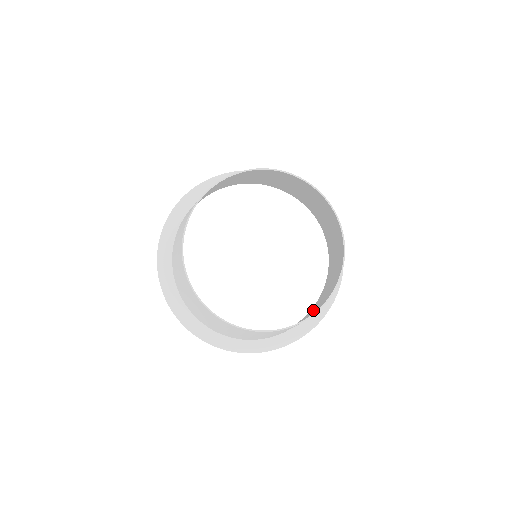
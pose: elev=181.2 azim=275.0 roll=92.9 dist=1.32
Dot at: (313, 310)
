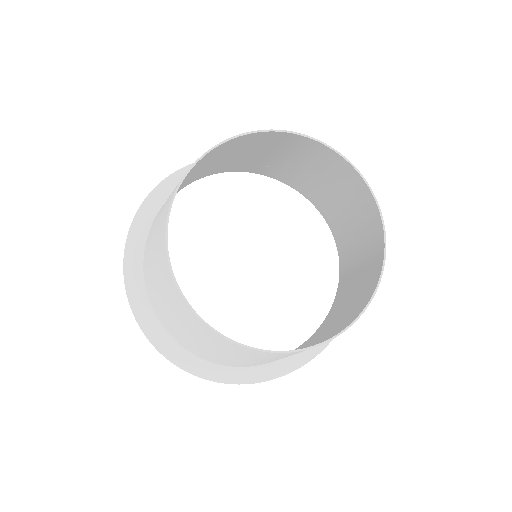
Dot at: (317, 339)
